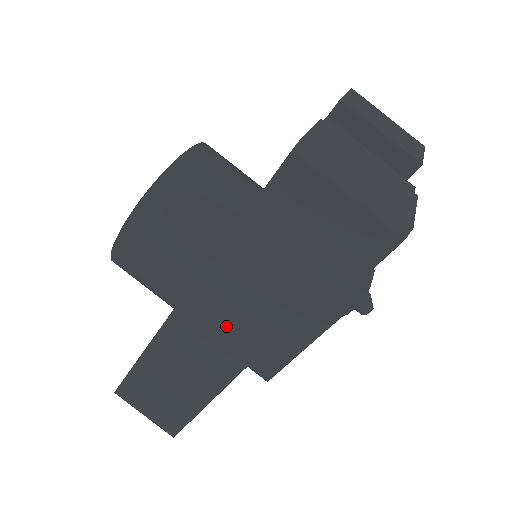
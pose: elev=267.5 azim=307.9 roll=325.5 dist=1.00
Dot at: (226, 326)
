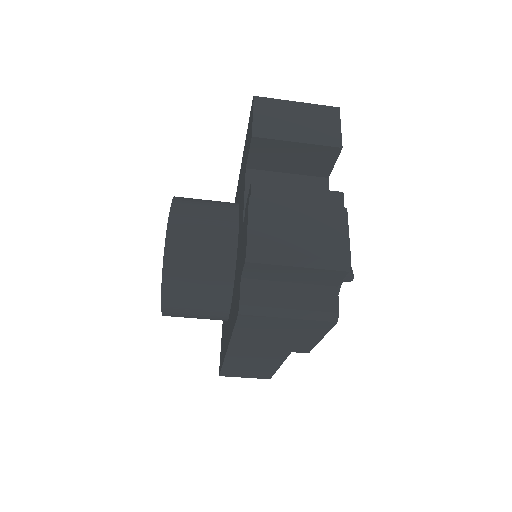
Dot at: (265, 345)
